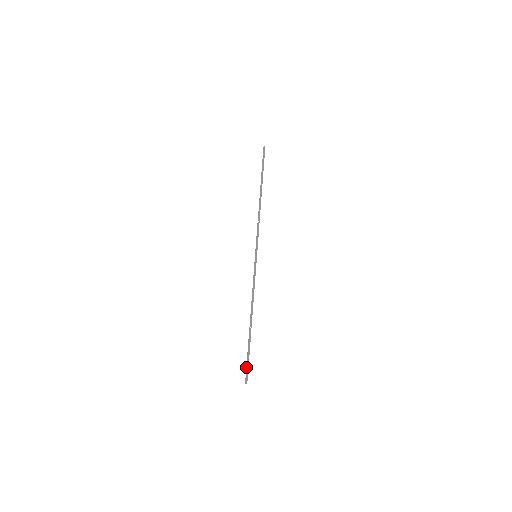
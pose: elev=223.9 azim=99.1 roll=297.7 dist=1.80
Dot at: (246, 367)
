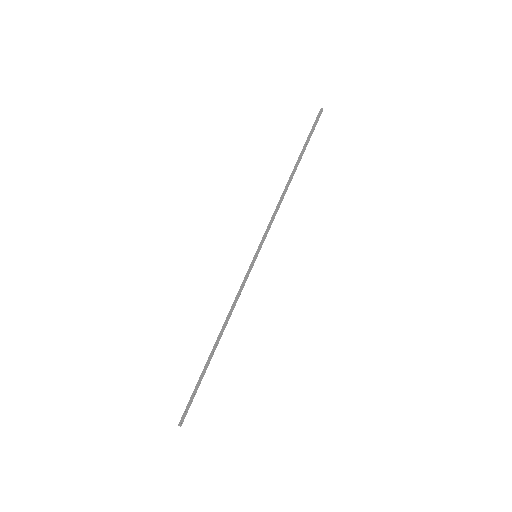
Dot at: (188, 404)
